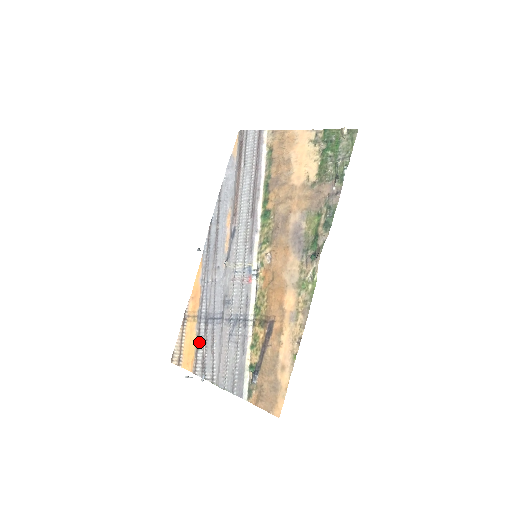
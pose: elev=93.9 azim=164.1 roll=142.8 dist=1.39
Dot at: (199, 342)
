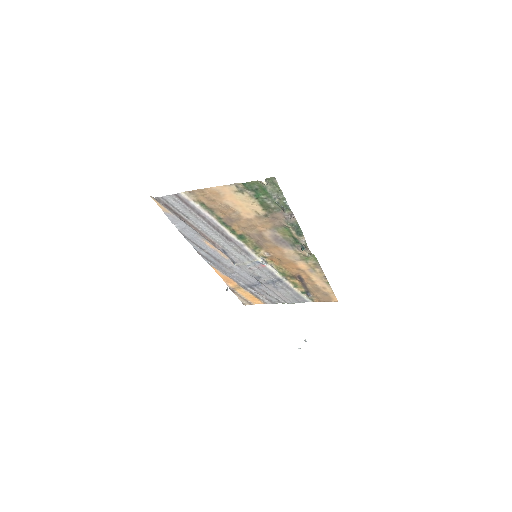
Dot at: (255, 295)
